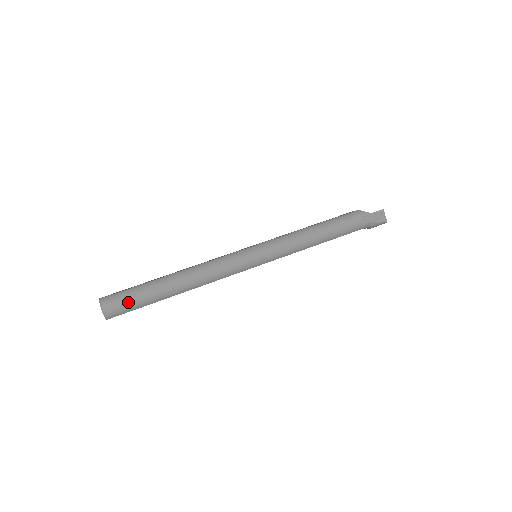
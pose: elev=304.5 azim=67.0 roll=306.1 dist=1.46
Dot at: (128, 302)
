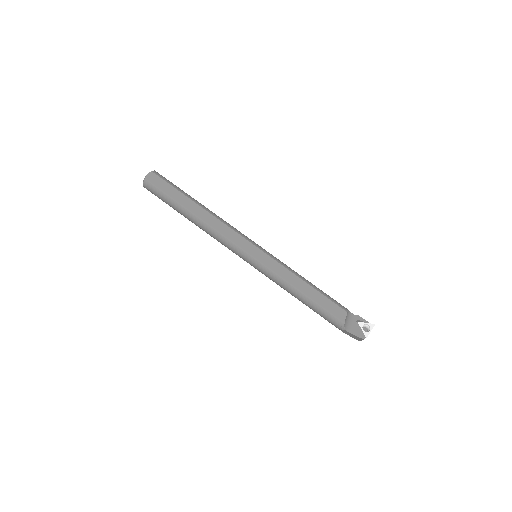
Dot at: (159, 197)
